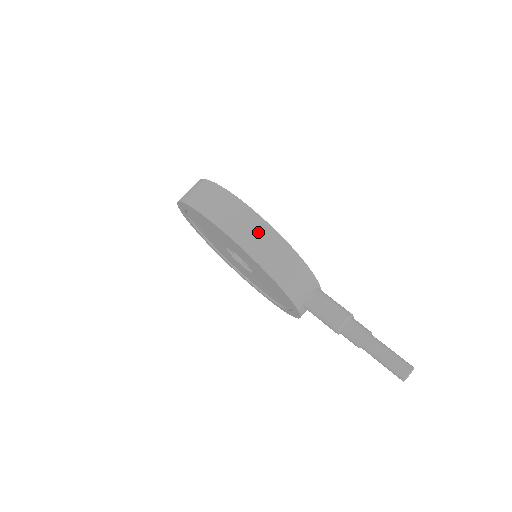
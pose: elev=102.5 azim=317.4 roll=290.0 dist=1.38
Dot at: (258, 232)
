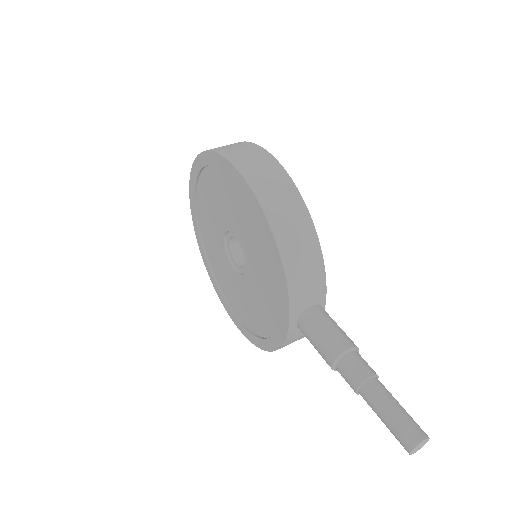
Dot at: (284, 195)
